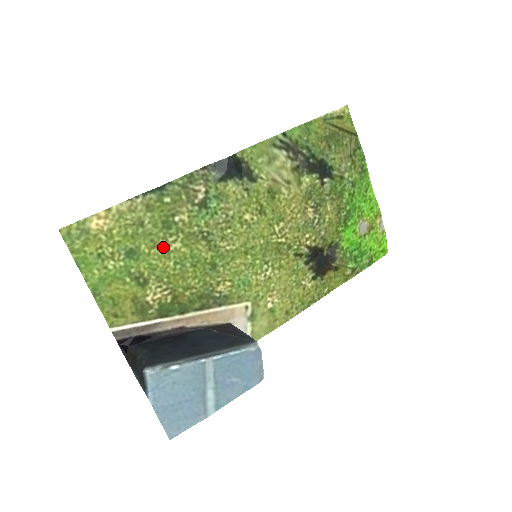
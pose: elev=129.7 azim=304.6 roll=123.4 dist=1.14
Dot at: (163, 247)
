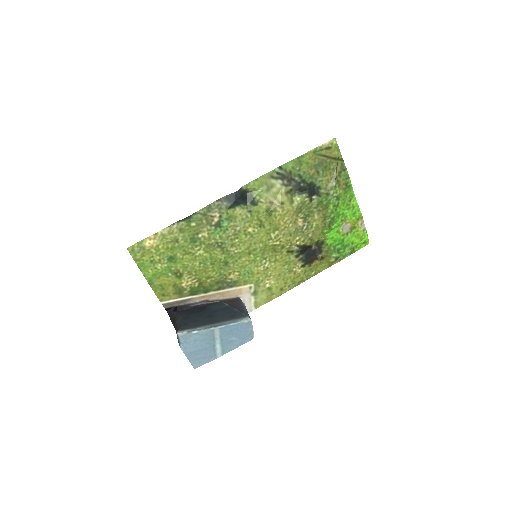
Dot at: (191, 254)
